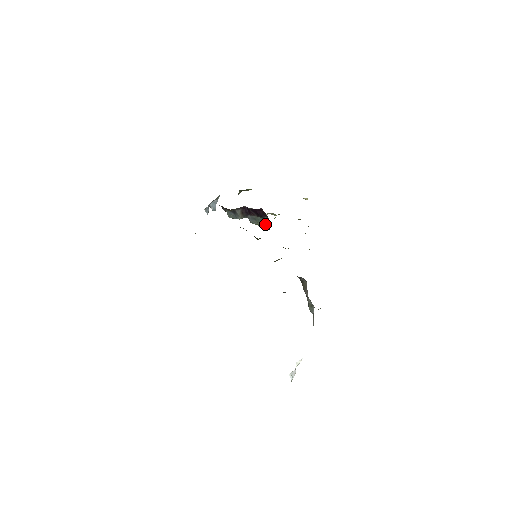
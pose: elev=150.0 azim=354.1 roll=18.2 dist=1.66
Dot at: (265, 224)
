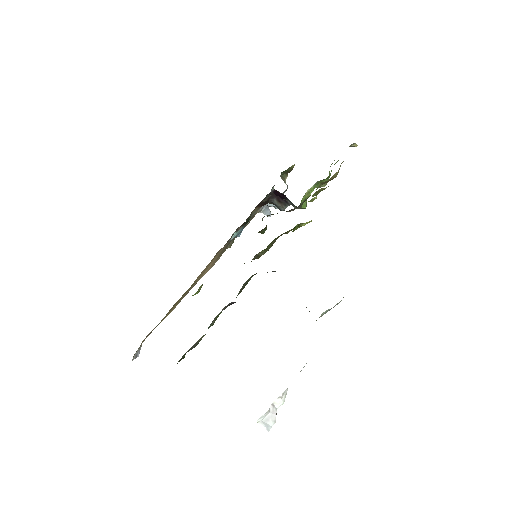
Dot at: occluded
